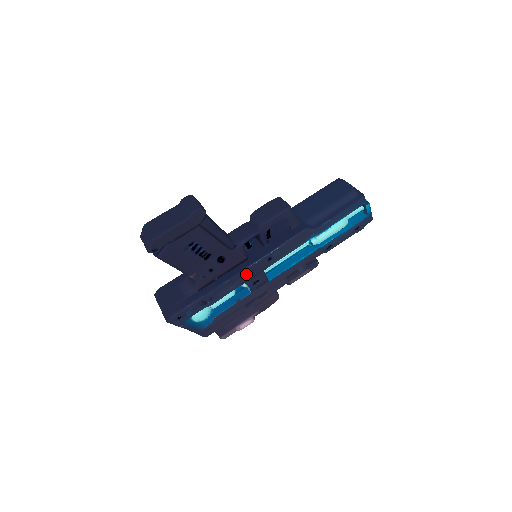
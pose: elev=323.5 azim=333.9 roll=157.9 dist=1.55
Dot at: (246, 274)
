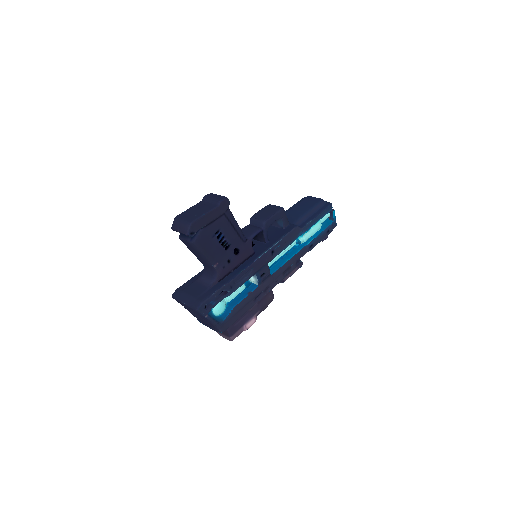
Dot at: (256, 265)
